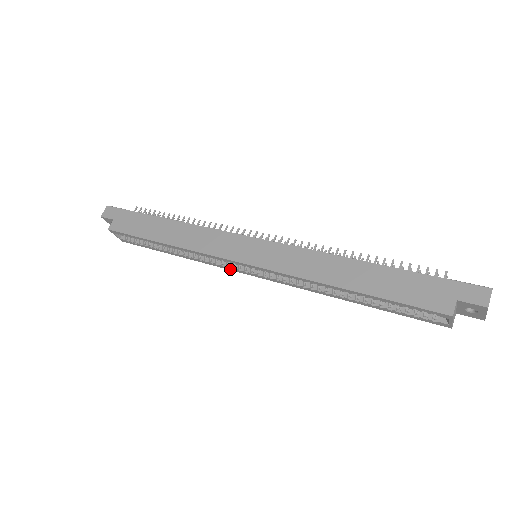
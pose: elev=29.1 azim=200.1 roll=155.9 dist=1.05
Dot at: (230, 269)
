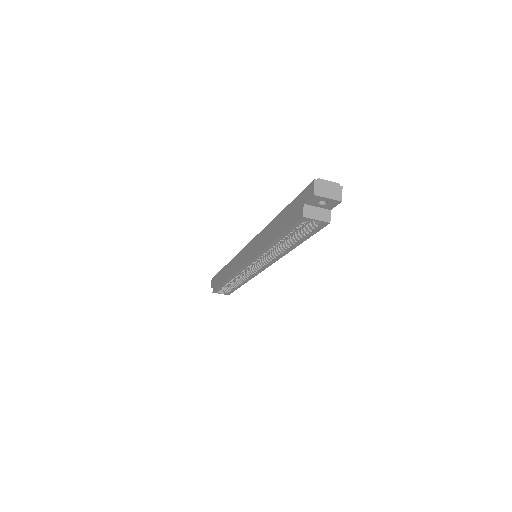
Dot at: (256, 274)
